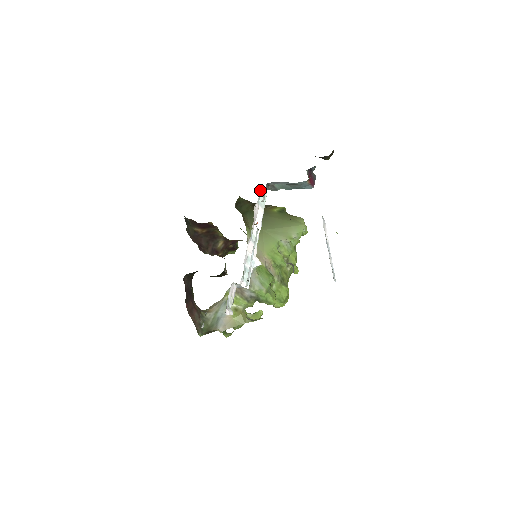
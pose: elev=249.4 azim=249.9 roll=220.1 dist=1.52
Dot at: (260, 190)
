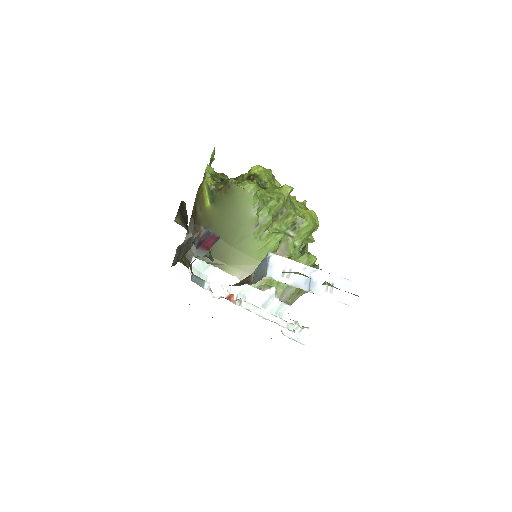
Dot at: occluded
